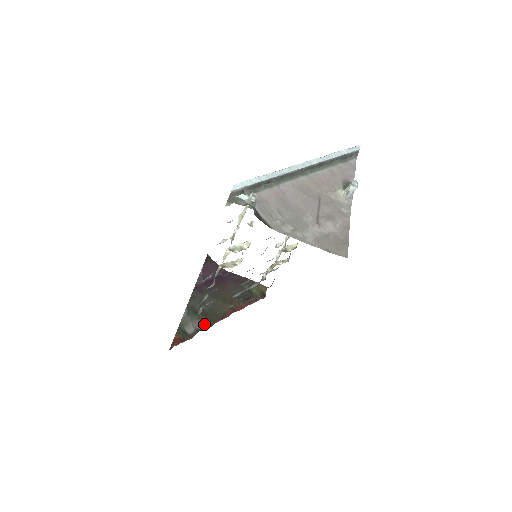
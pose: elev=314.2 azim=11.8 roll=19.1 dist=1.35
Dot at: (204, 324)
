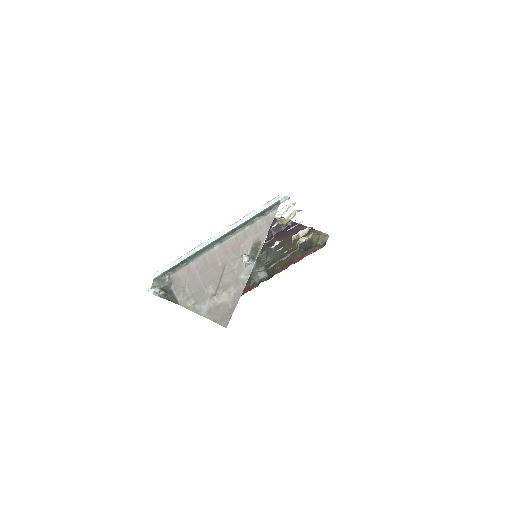
Dot at: (268, 274)
